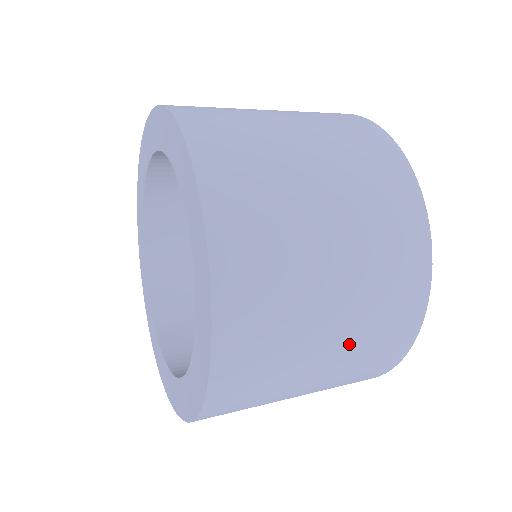
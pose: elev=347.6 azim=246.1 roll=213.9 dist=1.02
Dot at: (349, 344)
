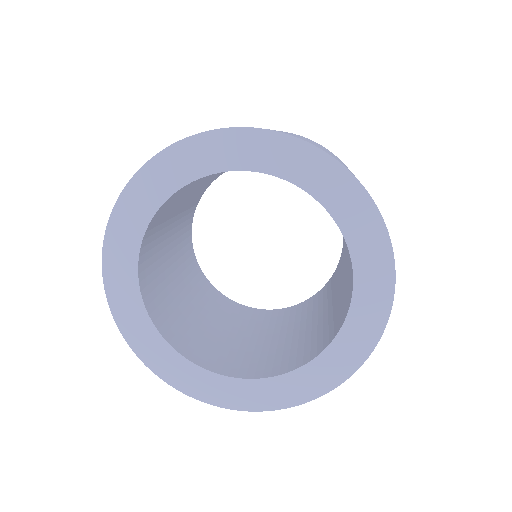
Dot at: occluded
